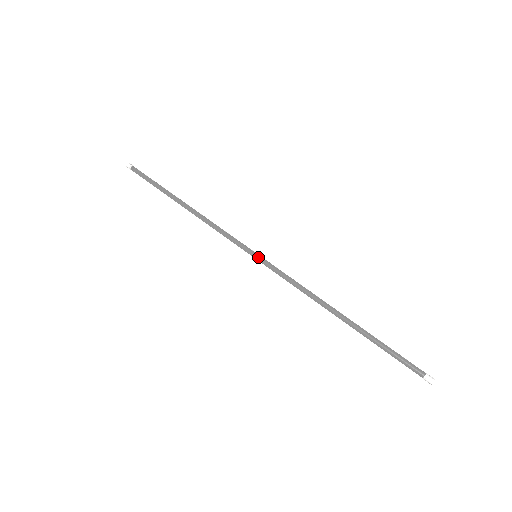
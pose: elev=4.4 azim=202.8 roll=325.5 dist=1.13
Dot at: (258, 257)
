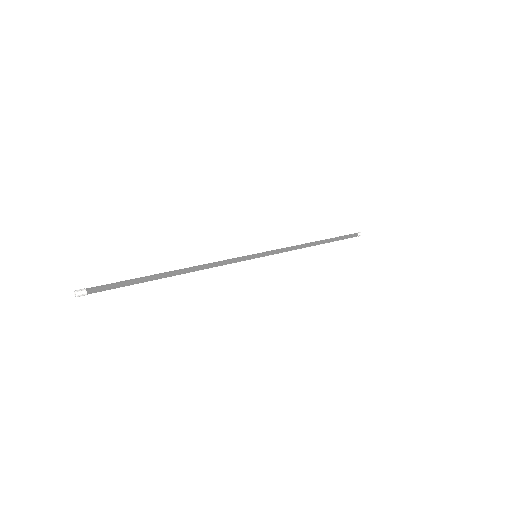
Dot at: occluded
